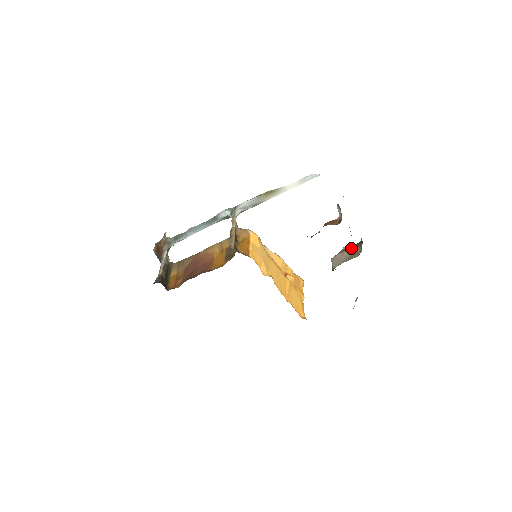
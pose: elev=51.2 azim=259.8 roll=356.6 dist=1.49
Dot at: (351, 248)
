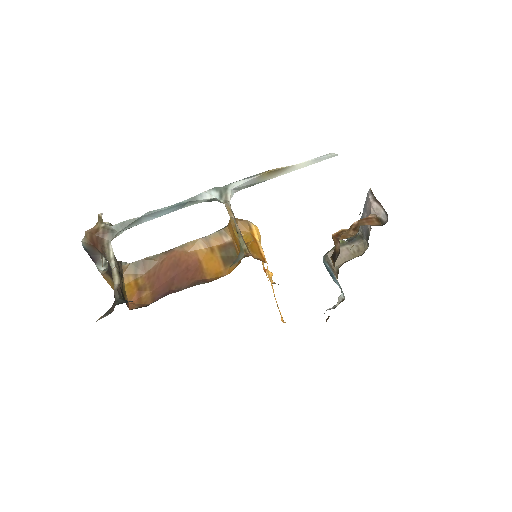
Dot at: (349, 242)
